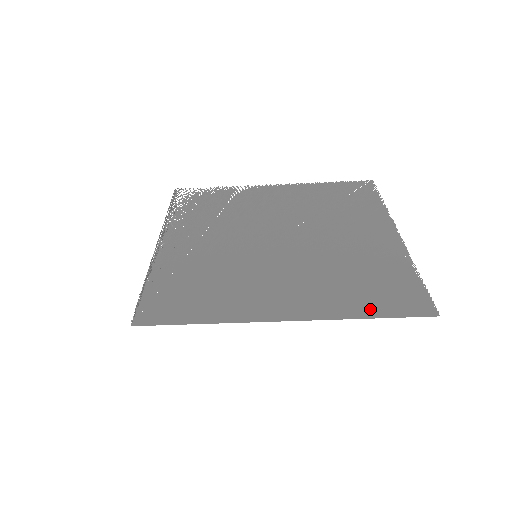
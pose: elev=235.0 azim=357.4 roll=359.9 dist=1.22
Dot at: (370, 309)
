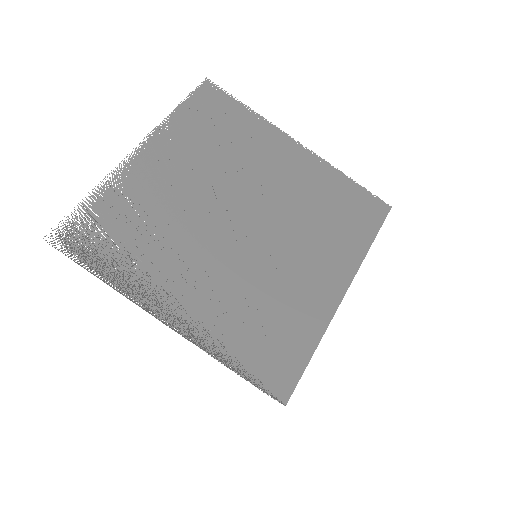
Dot at: (365, 235)
